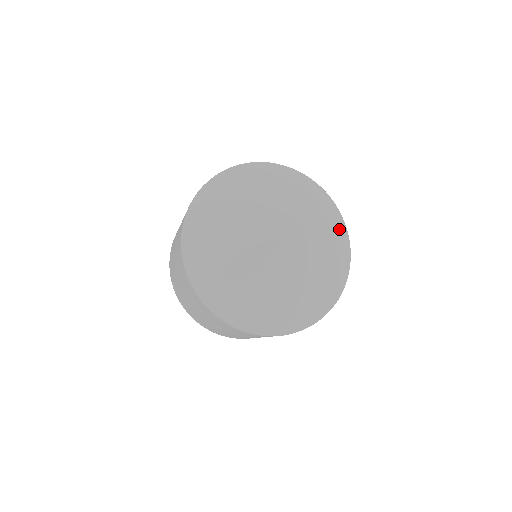
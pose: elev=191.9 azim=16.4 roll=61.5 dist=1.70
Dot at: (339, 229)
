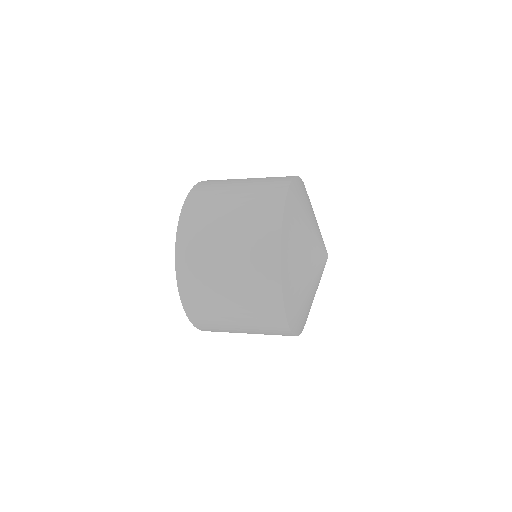
Dot at: occluded
